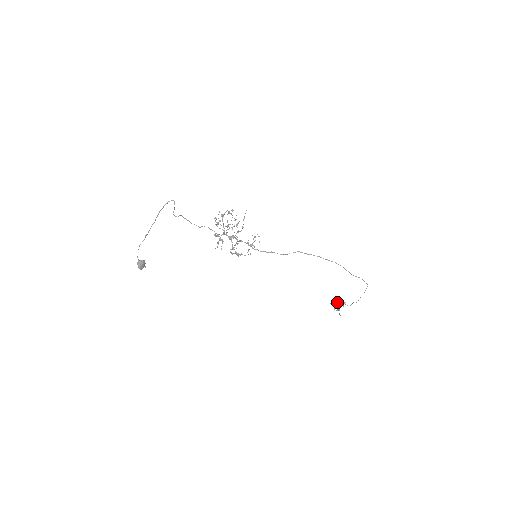
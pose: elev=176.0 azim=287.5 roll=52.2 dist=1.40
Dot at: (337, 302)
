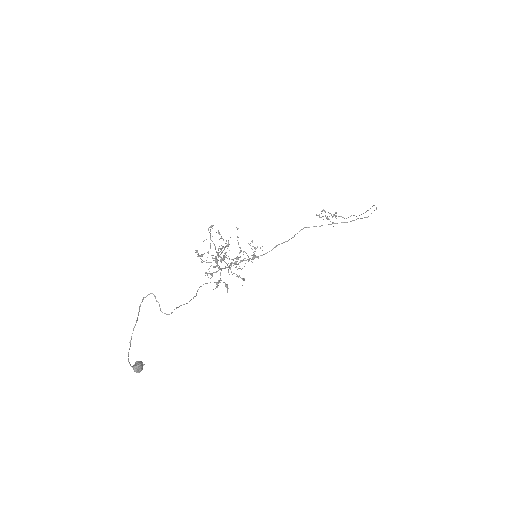
Dot at: (325, 212)
